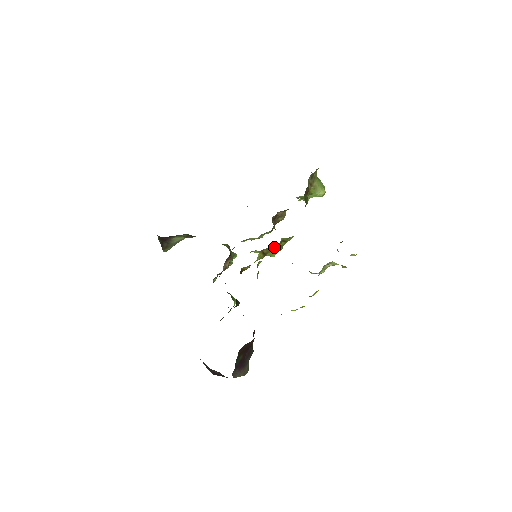
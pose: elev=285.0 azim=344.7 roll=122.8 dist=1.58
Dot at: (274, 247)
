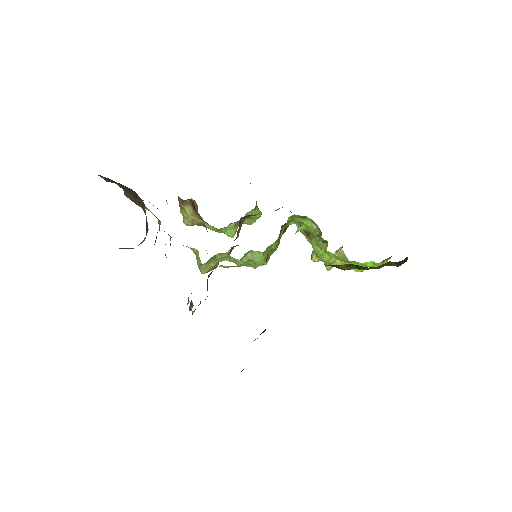
Dot at: occluded
